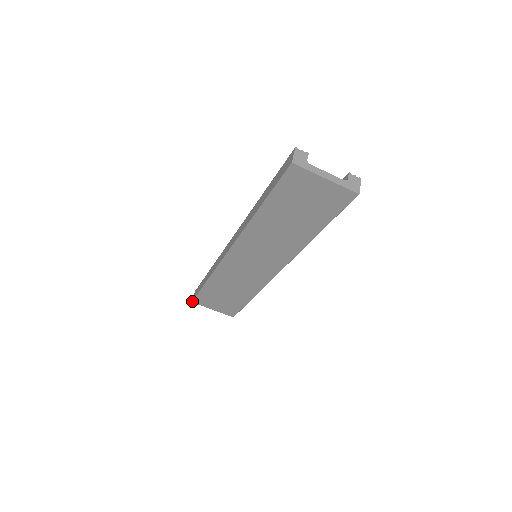
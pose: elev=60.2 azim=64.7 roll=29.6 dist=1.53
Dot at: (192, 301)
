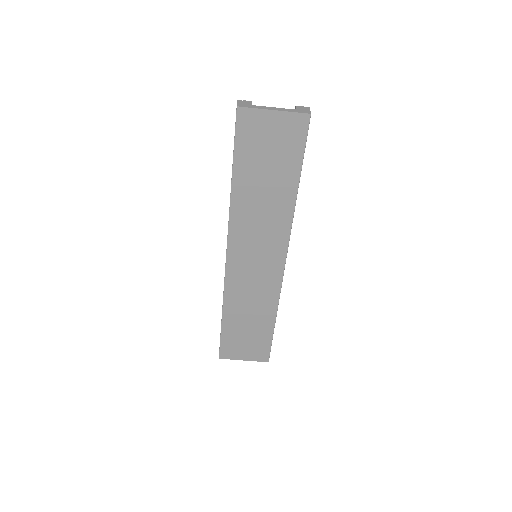
Dot at: (219, 357)
